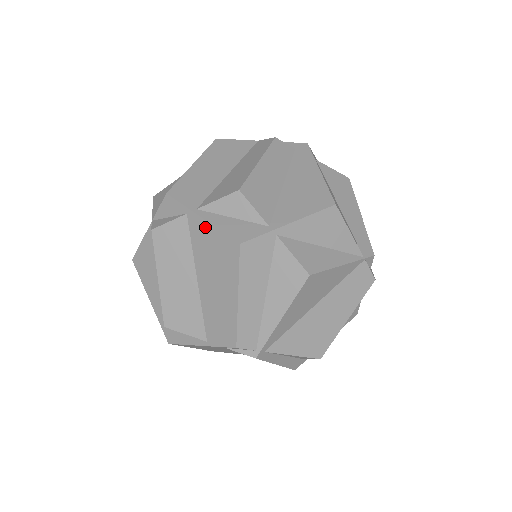
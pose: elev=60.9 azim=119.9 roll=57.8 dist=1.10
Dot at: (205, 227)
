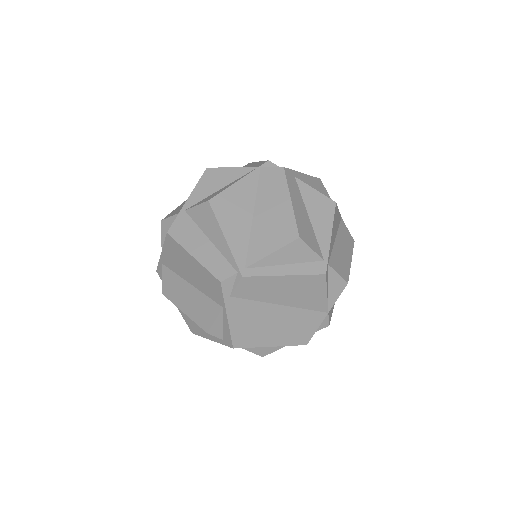
Dot at: (164, 254)
